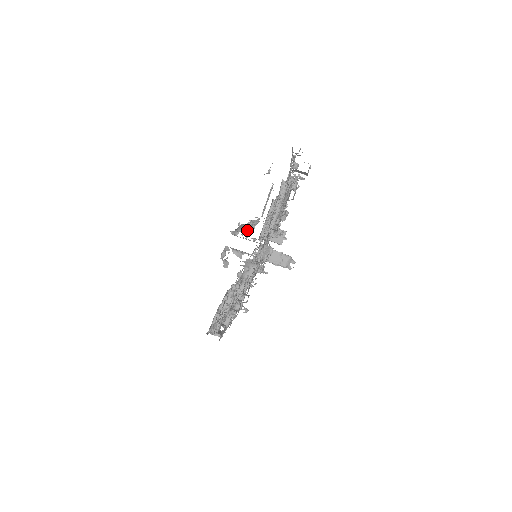
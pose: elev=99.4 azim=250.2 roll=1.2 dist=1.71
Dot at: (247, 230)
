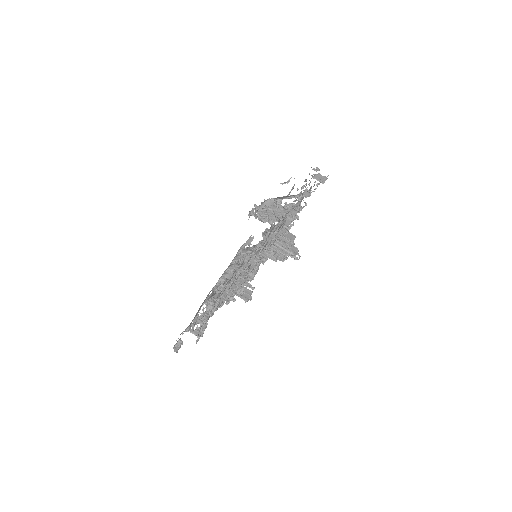
Dot at: occluded
